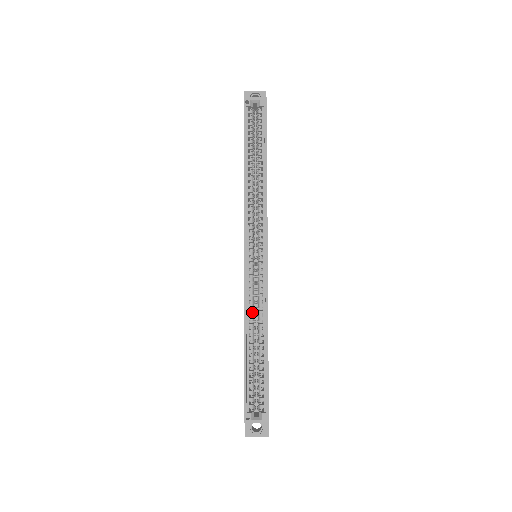
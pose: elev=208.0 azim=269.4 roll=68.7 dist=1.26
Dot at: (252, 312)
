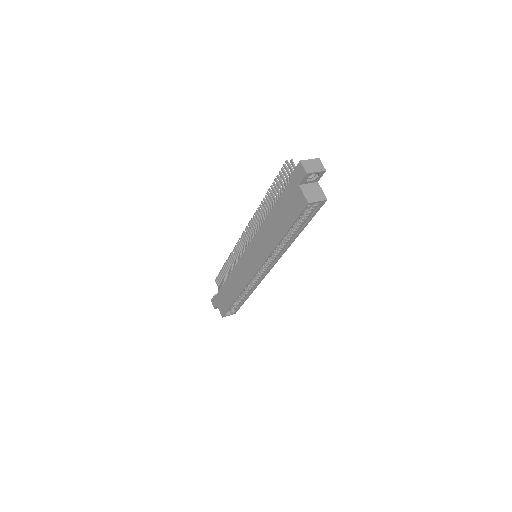
Dot at: occluded
